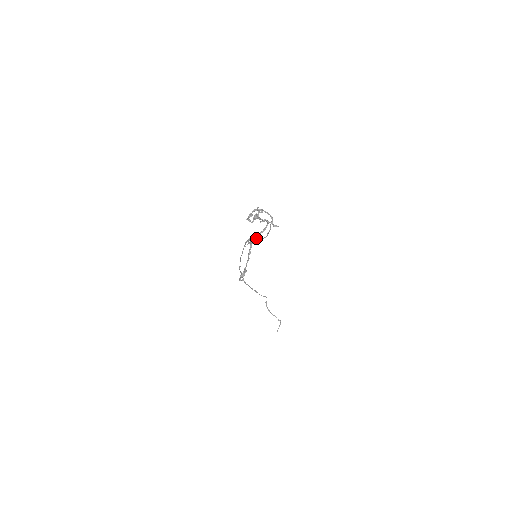
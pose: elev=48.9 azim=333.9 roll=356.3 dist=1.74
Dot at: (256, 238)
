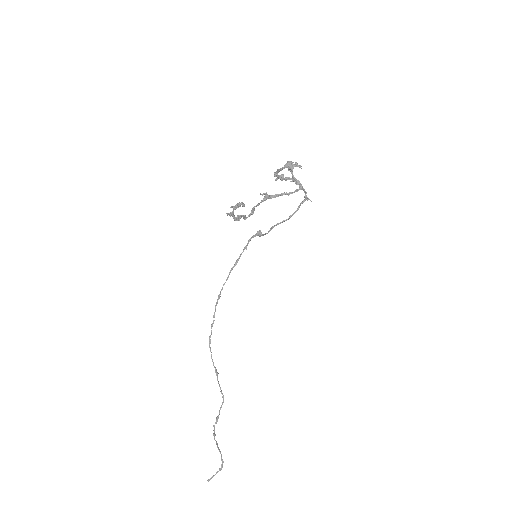
Dot at: (276, 195)
